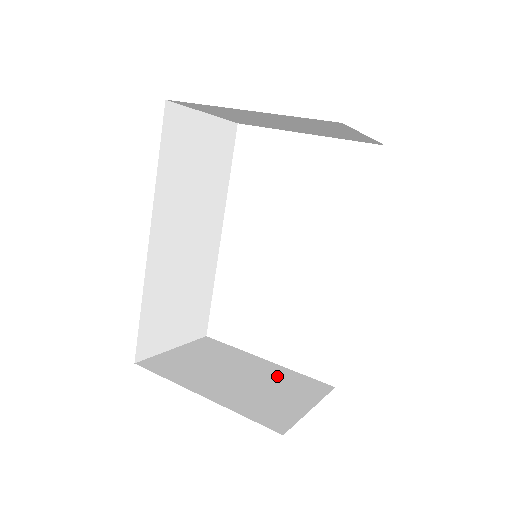
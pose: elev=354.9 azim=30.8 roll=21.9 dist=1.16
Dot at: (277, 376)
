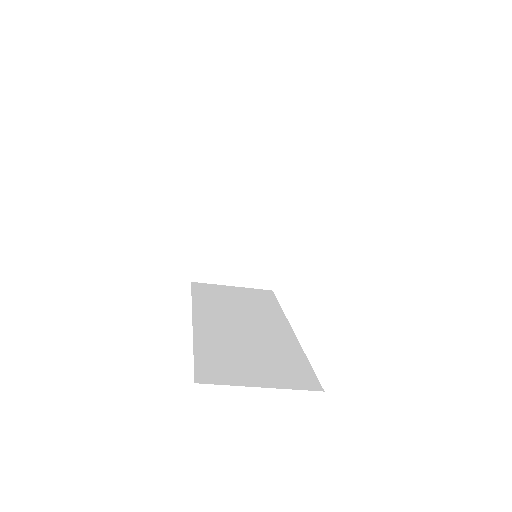
Dot at: occluded
